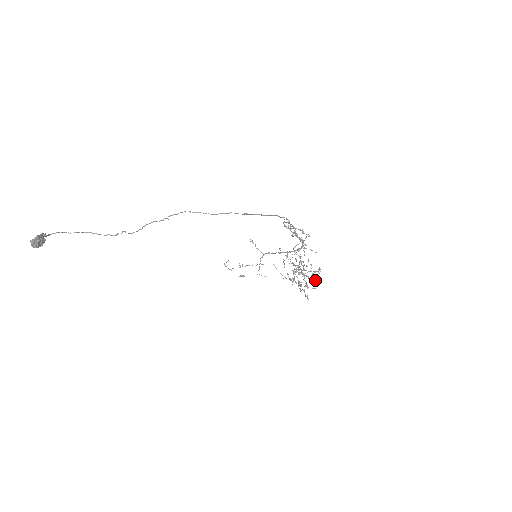
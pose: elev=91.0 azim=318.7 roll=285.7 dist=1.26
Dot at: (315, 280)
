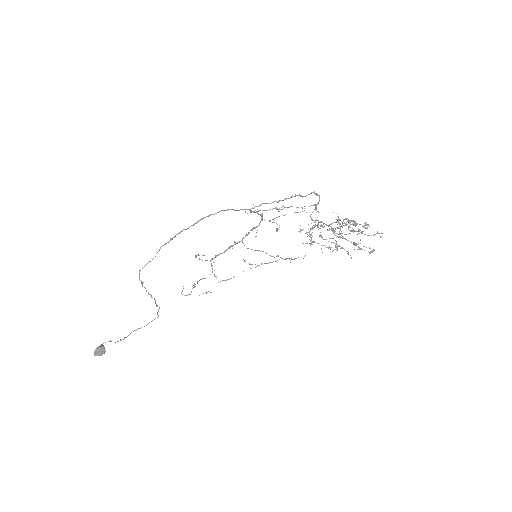
Dot at: (357, 231)
